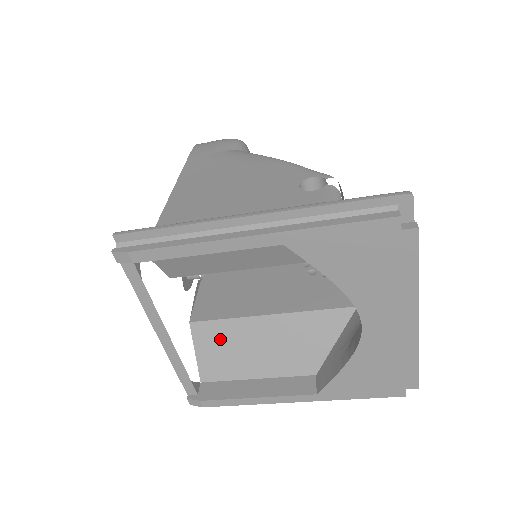
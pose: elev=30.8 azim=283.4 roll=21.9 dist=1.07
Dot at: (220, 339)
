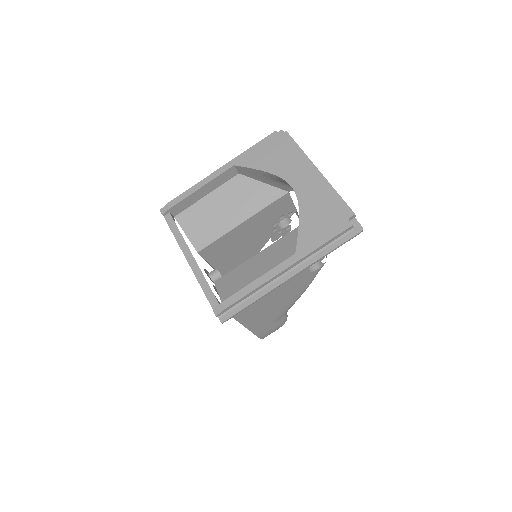
Dot at: (234, 279)
